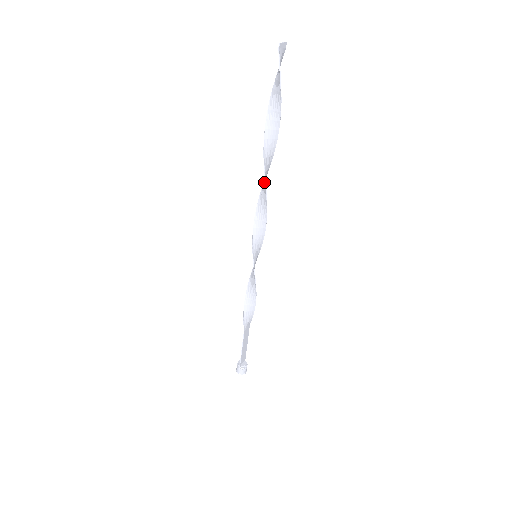
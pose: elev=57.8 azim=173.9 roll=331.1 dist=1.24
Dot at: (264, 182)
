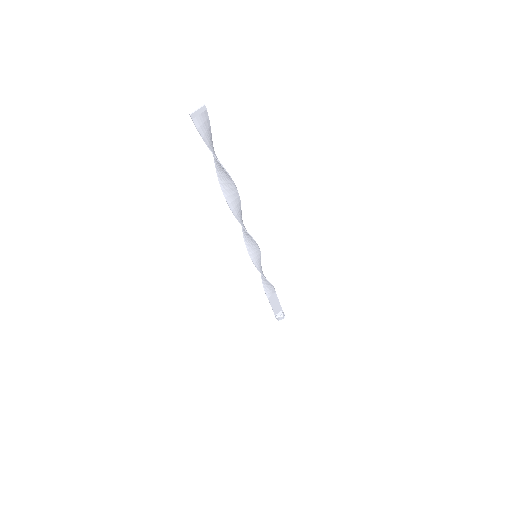
Dot at: (239, 209)
